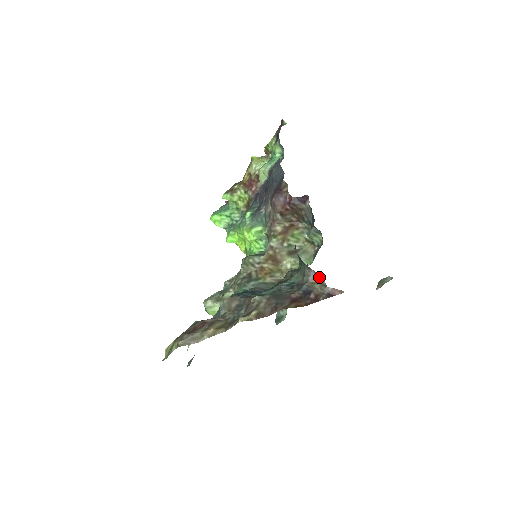
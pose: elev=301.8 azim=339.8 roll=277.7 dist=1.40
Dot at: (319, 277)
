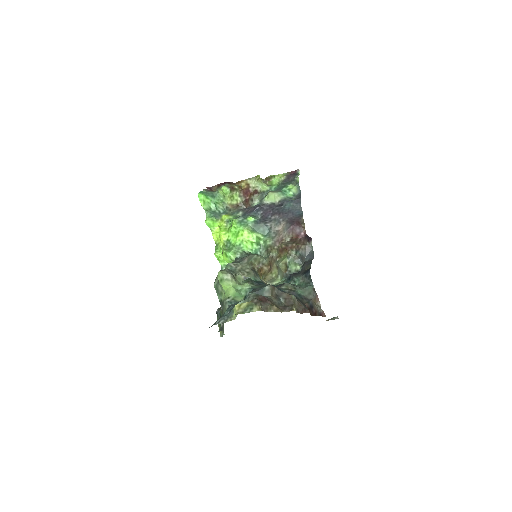
Dot at: (318, 300)
